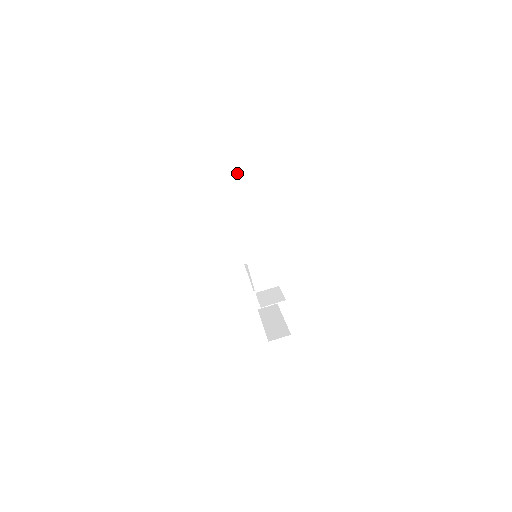
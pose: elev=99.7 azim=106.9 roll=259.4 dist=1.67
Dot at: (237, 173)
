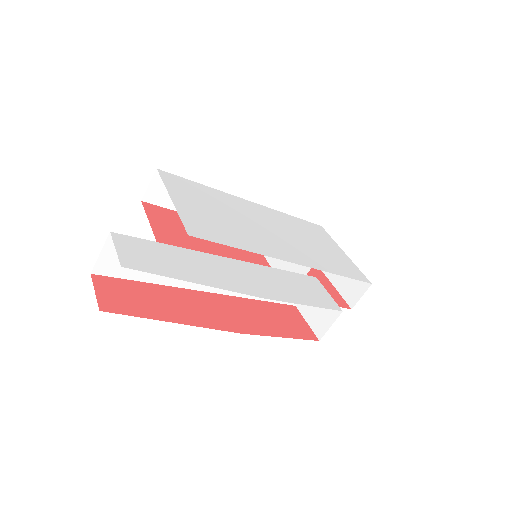
Dot at: occluded
